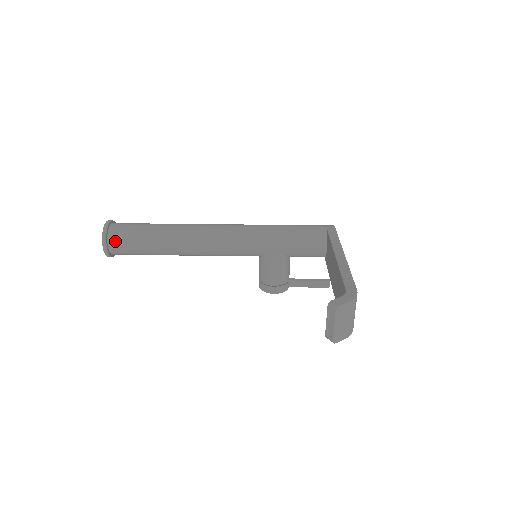
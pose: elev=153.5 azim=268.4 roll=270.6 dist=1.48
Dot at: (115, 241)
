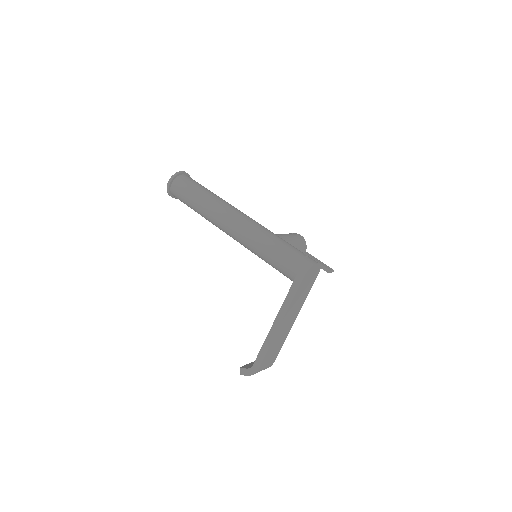
Dot at: occluded
